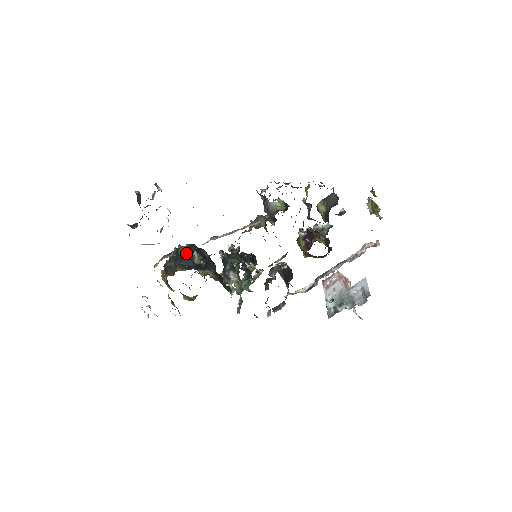
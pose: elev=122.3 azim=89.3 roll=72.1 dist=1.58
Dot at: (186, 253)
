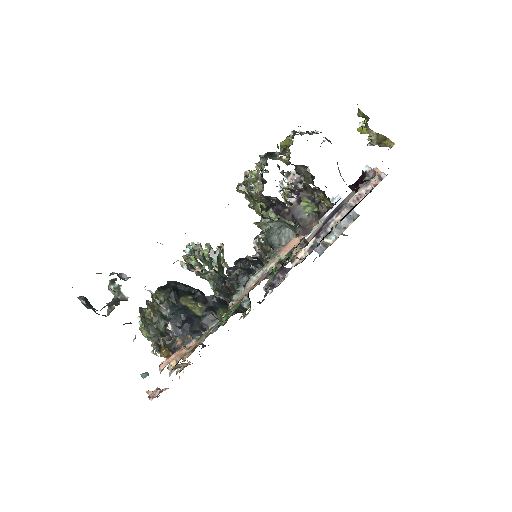
Dot at: (204, 323)
